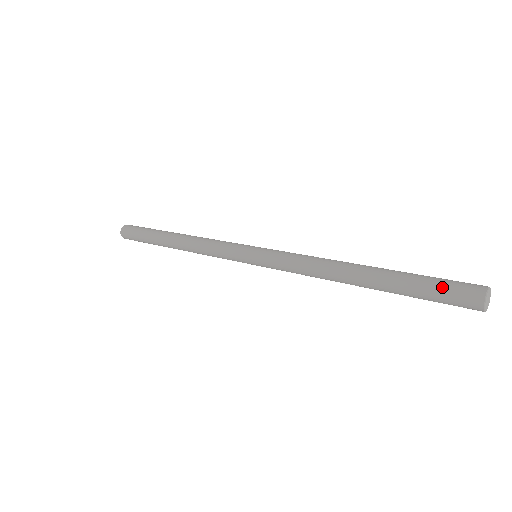
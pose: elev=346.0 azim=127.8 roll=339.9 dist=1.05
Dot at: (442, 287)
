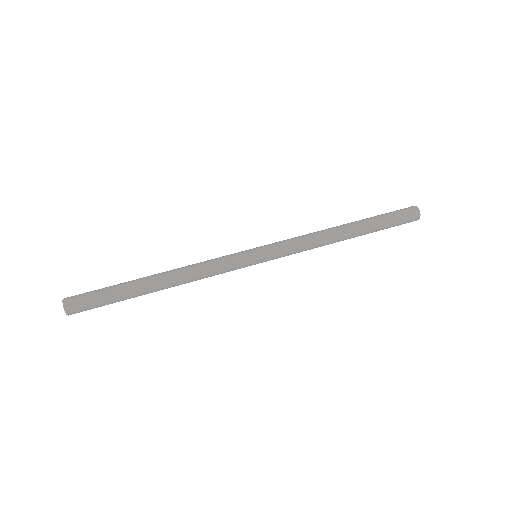
Dot at: occluded
